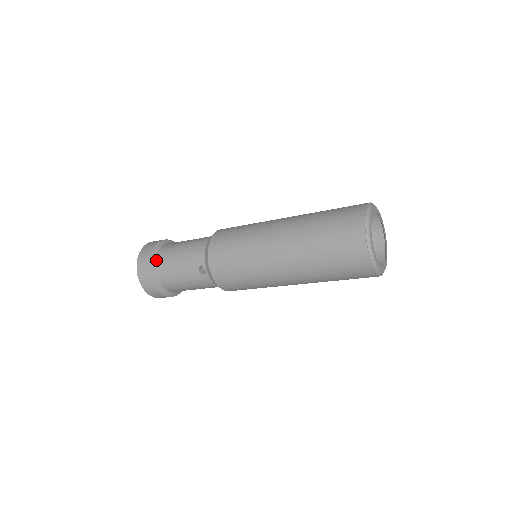
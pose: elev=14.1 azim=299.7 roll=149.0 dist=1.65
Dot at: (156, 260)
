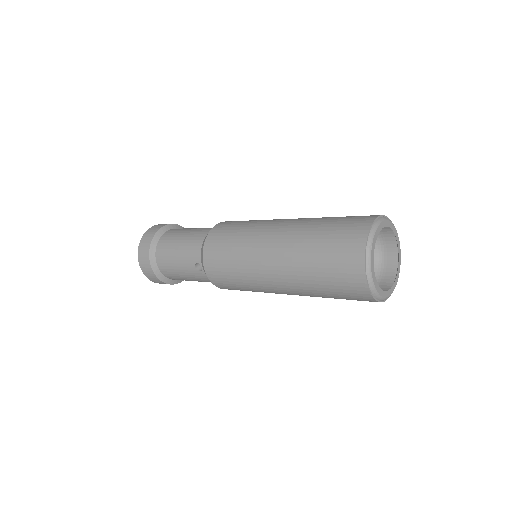
Dot at: (156, 249)
